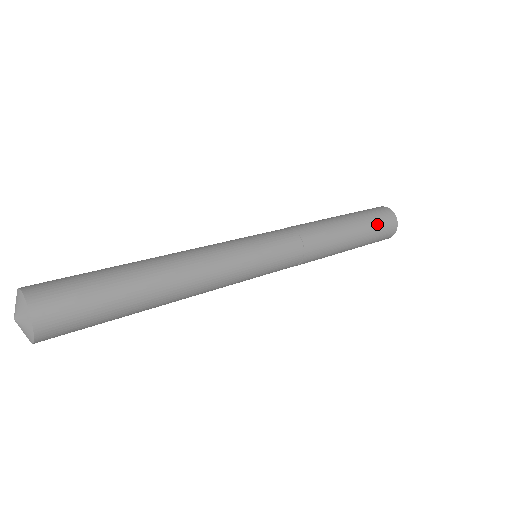
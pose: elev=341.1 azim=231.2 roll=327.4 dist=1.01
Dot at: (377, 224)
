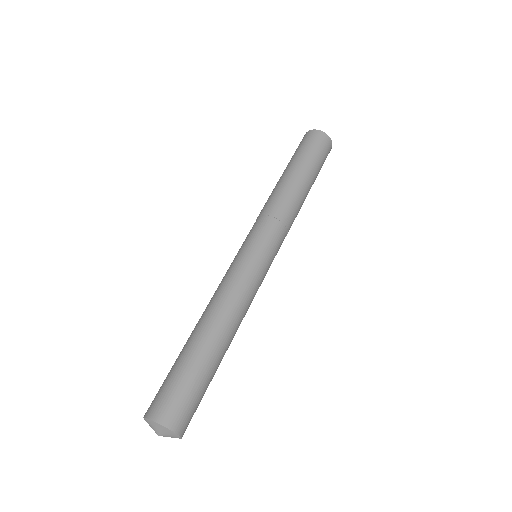
Dot at: (322, 165)
